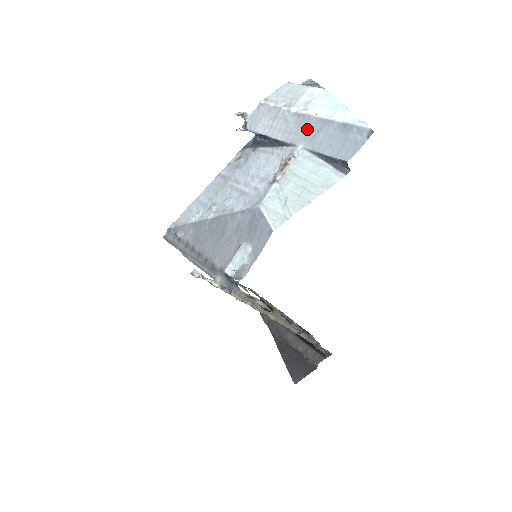
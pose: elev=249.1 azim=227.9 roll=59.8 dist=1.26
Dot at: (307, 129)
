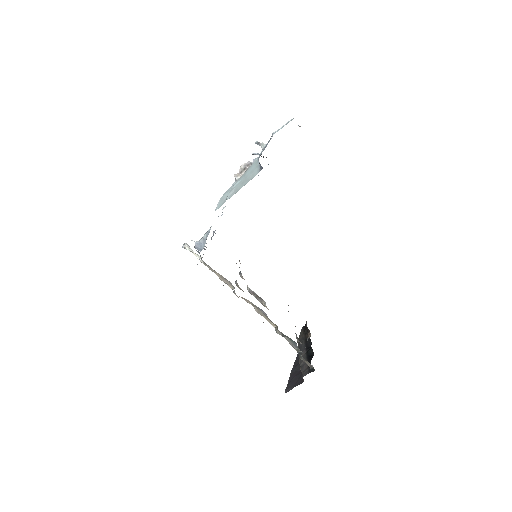
Dot at: occluded
